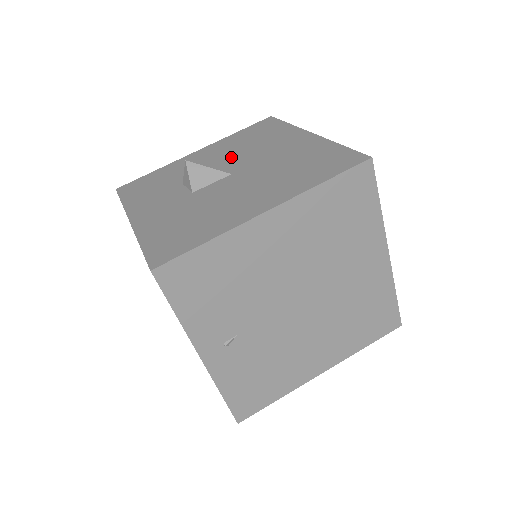
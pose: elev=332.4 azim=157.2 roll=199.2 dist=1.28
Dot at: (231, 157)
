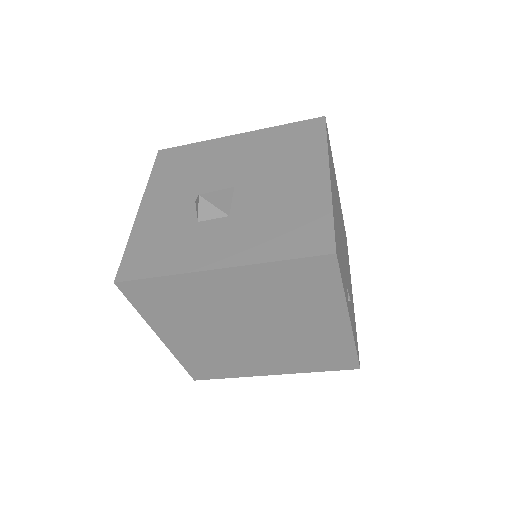
Dot at: (199, 183)
